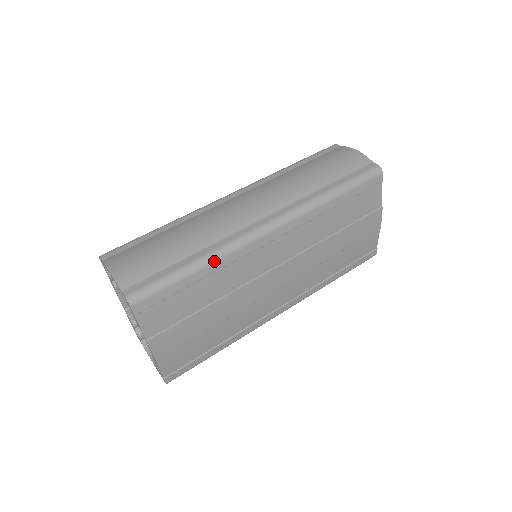
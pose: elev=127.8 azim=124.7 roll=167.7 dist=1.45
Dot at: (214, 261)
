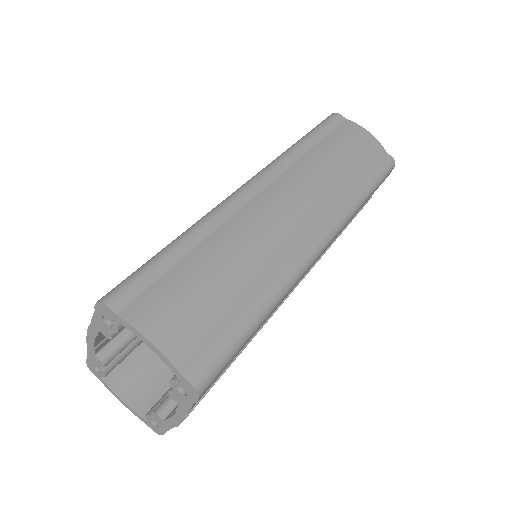
Dot at: (277, 304)
